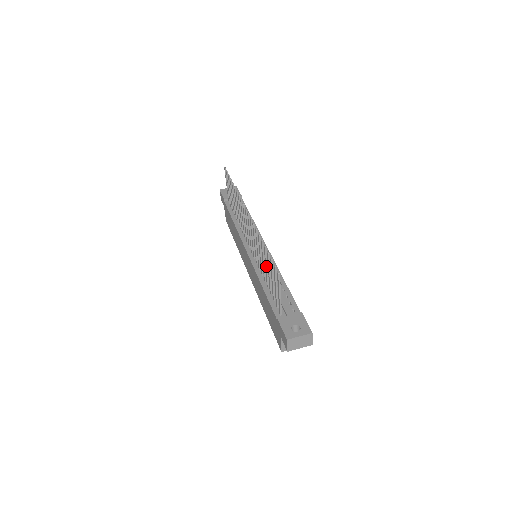
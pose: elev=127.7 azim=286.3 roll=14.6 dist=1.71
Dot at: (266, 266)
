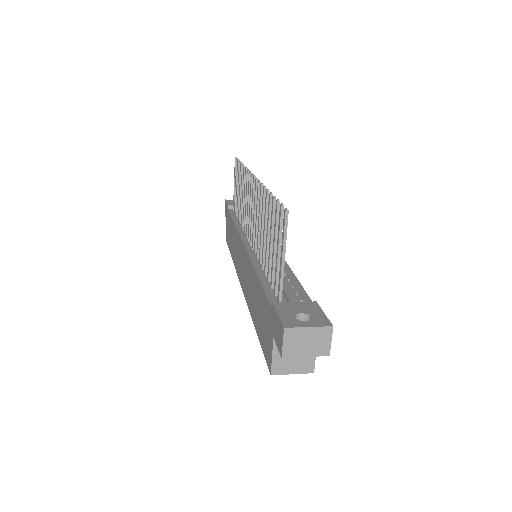
Dot at: (268, 232)
